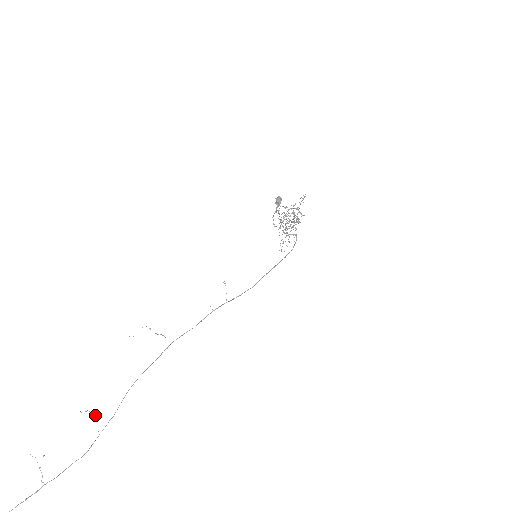
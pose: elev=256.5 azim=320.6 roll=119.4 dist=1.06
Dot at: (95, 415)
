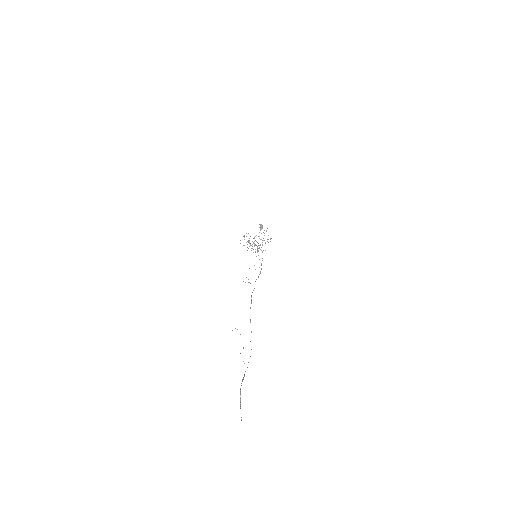
Dot at: occluded
